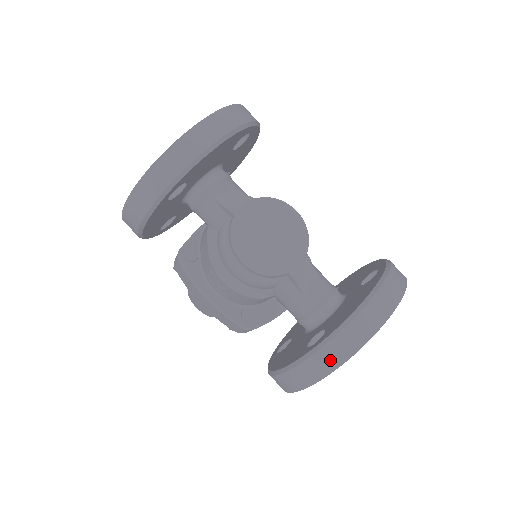
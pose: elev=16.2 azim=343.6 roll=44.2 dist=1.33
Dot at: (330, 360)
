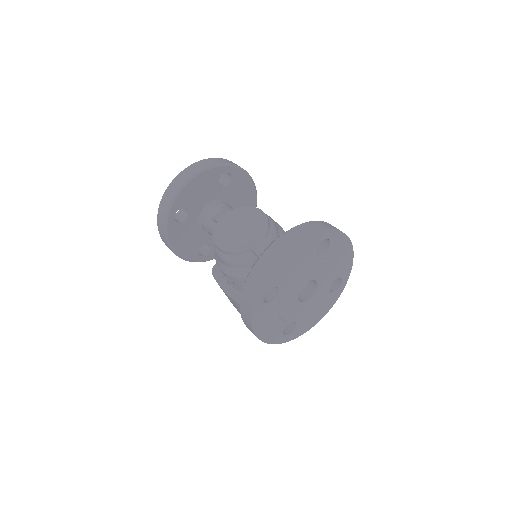
Dot at: (252, 288)
